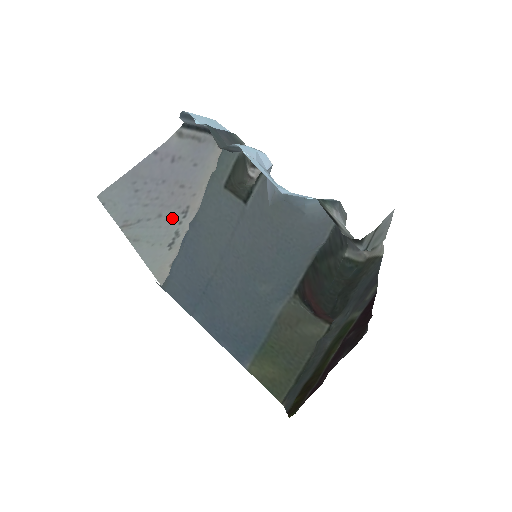
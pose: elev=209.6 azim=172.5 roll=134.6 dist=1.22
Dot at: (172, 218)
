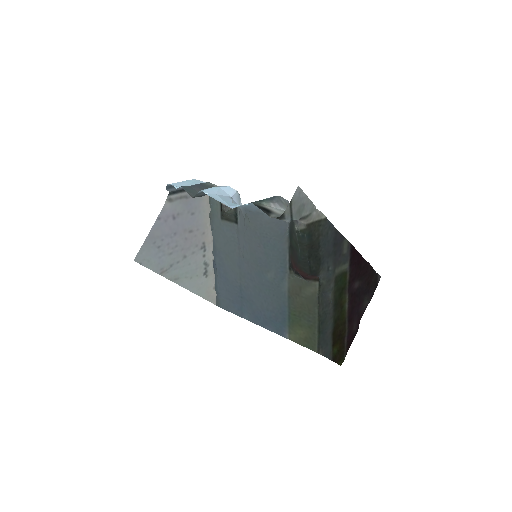
Dot at: (196, 255)
